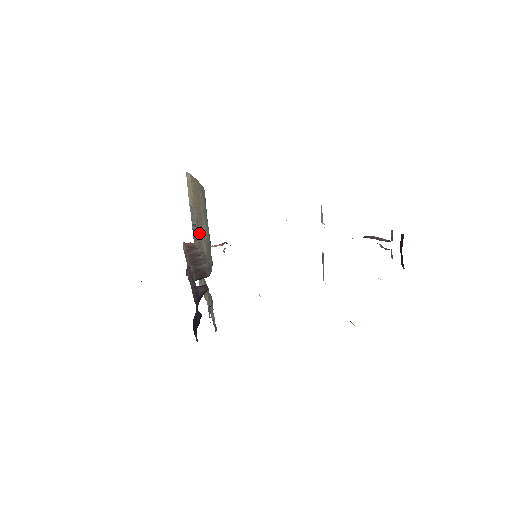
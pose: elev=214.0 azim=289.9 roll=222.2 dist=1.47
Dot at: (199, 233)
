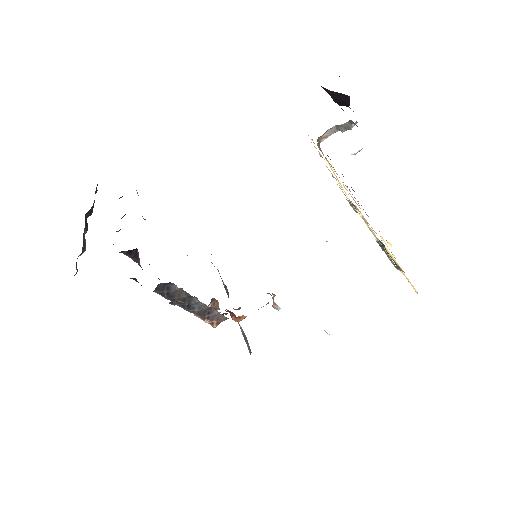
Dot at: occluded
